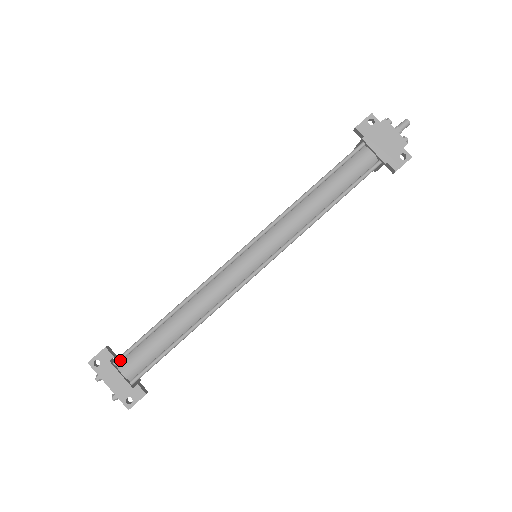
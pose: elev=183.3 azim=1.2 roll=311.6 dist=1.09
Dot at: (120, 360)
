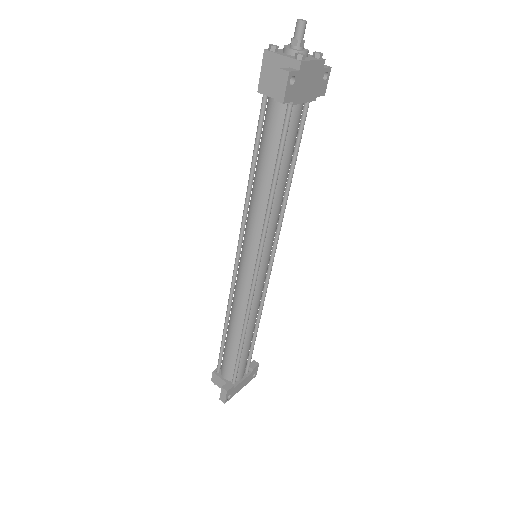
Dot at: (236, 380)
